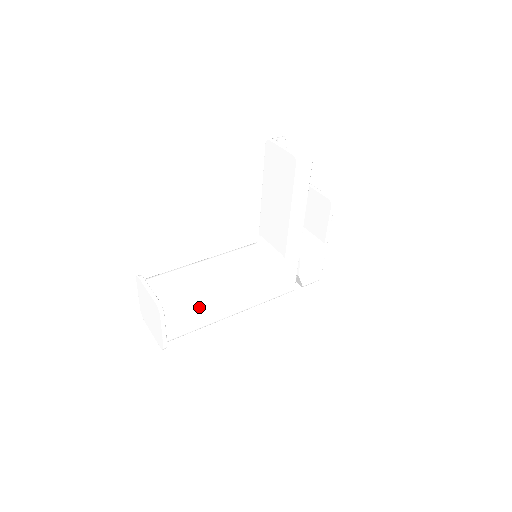
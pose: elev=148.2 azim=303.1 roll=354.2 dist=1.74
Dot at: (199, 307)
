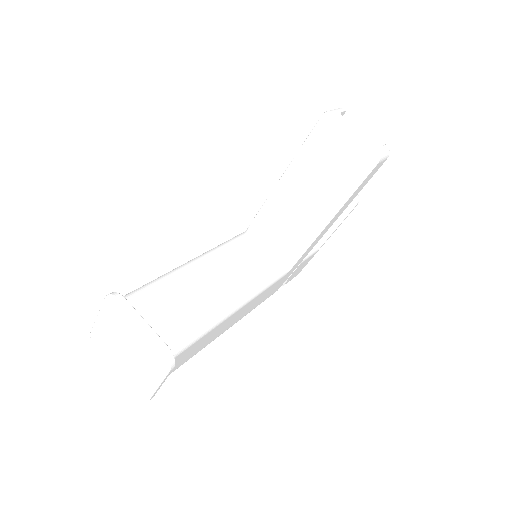
Dot at: (203, 340)
